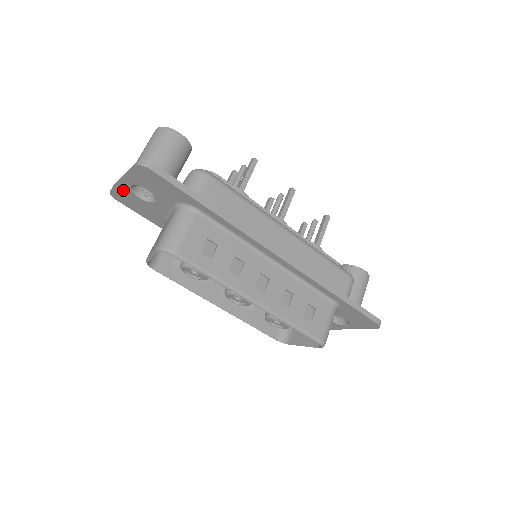
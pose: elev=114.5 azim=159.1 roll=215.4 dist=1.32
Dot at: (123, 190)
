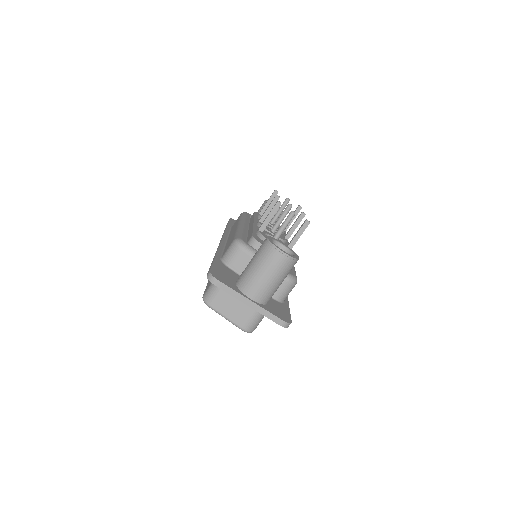
Dot at: occluded
